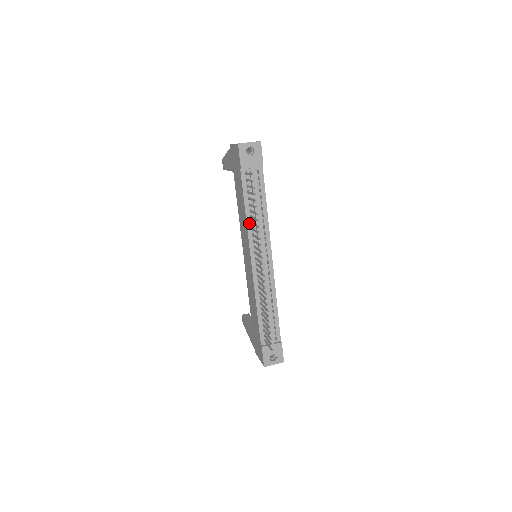
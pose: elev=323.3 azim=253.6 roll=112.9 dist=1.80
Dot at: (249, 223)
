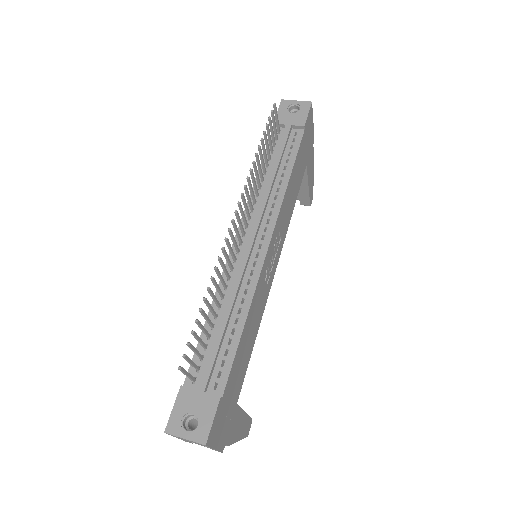
Dot at: occluded
